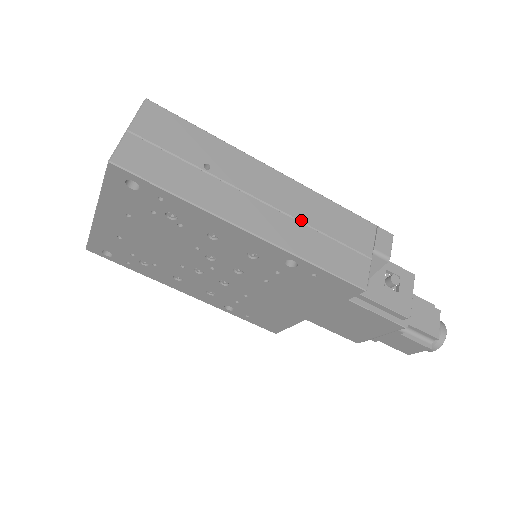
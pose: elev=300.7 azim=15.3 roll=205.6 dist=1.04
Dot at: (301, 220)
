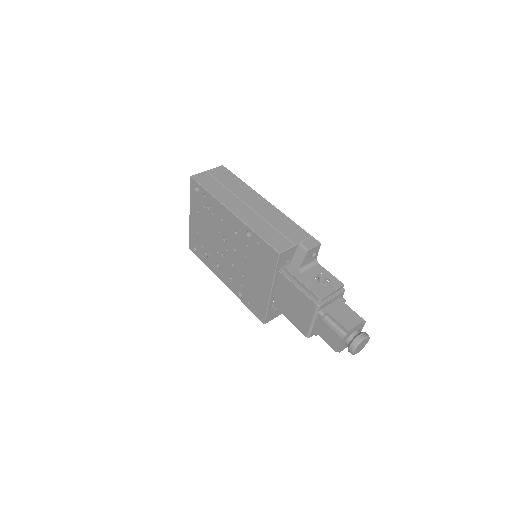
Dot at: (264, 218)
